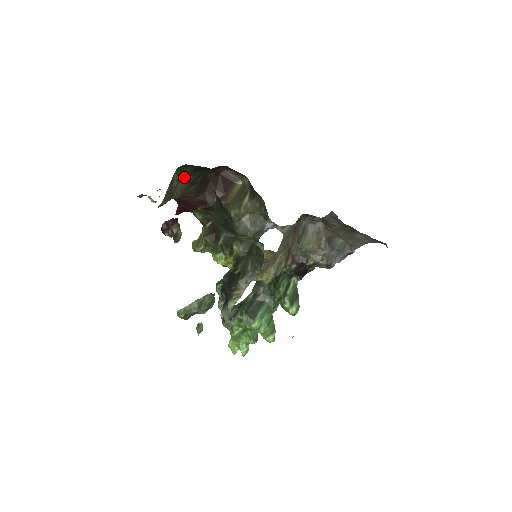
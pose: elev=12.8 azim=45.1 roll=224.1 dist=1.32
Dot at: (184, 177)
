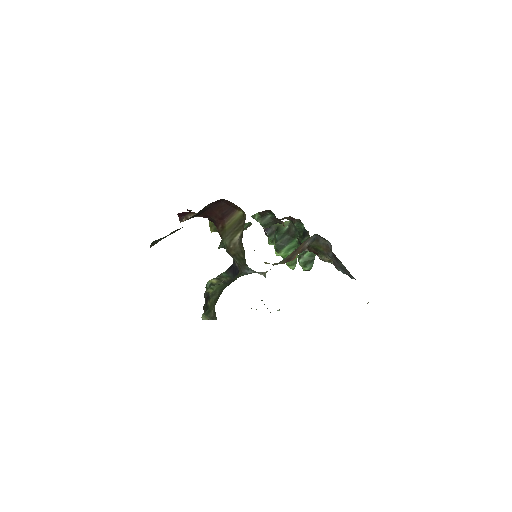
Dot at: (166, 236)
